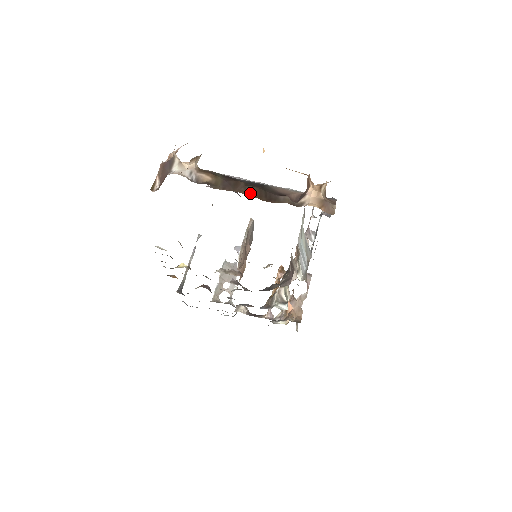
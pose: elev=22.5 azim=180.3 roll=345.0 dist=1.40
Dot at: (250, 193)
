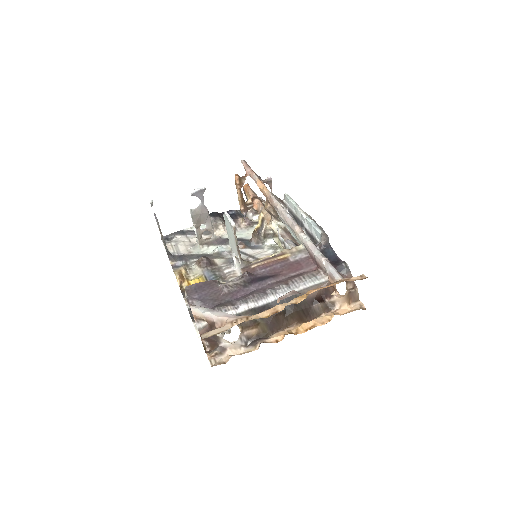
Dot at: (293, 322)
